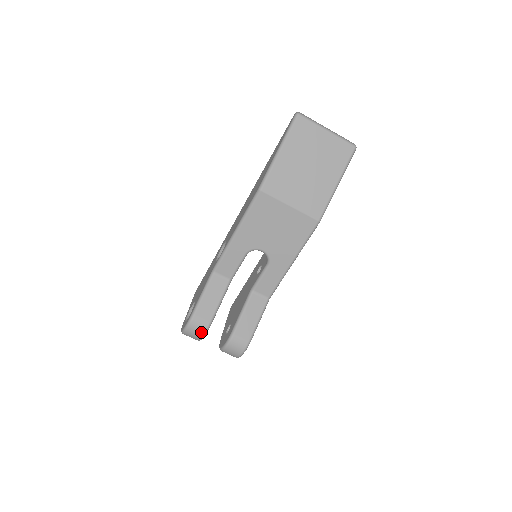
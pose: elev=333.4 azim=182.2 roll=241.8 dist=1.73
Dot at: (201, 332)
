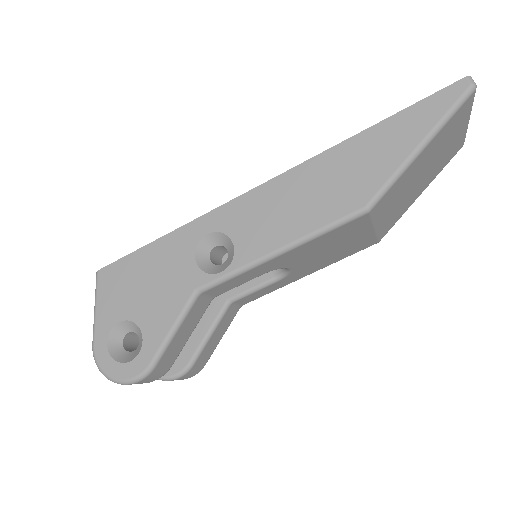
Dot at: (152, 381)
